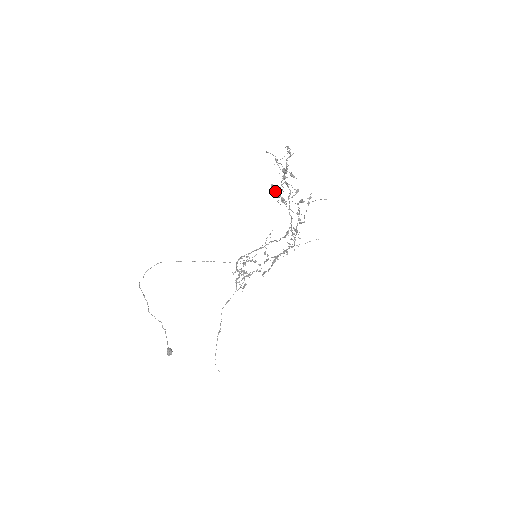
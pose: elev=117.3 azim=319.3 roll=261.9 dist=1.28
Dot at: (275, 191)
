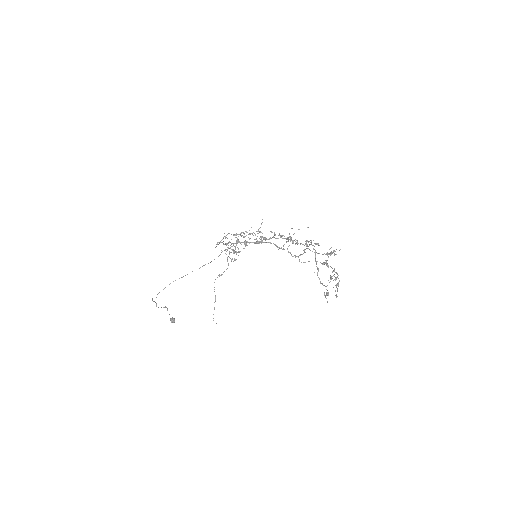
Dot at: occluded
